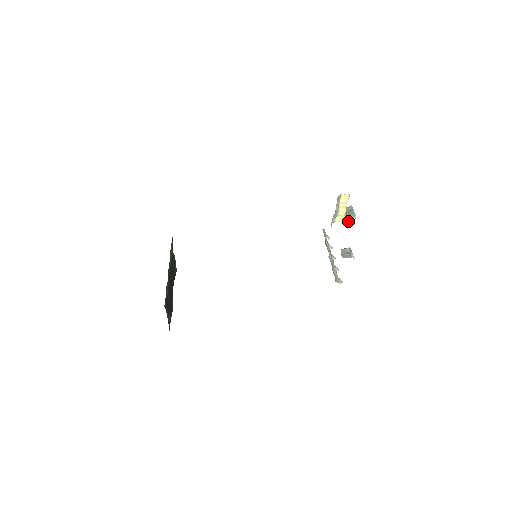
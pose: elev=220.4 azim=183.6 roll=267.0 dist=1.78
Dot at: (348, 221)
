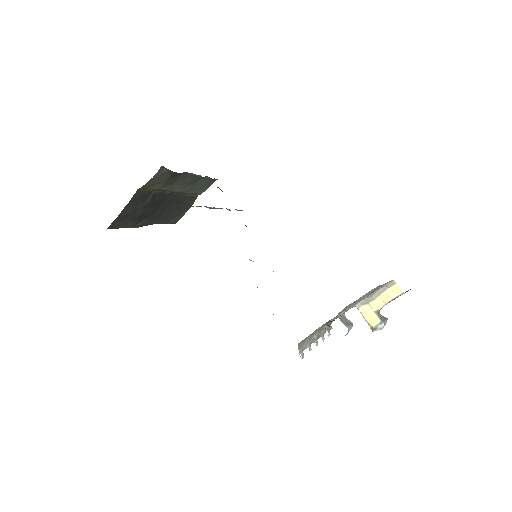
Dot at: (371, 322)
